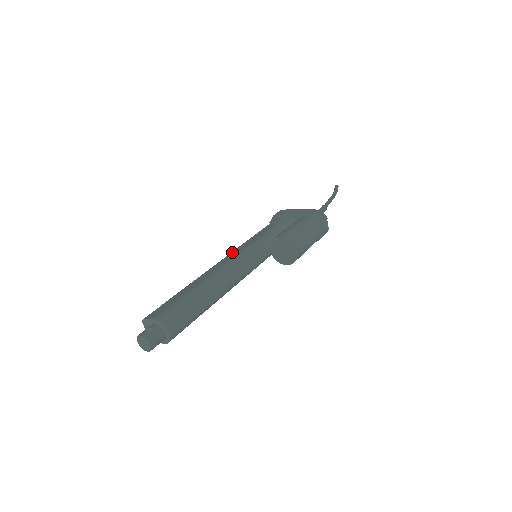
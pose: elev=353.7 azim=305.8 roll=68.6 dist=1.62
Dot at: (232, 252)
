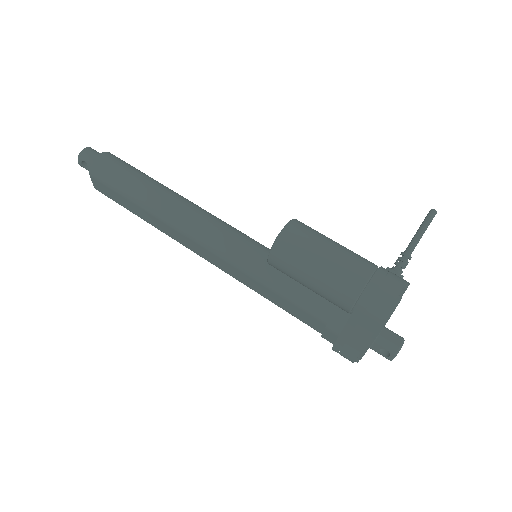
Dot at: occluded
